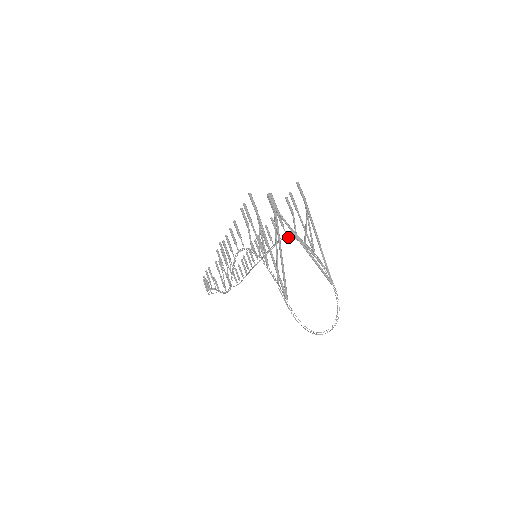
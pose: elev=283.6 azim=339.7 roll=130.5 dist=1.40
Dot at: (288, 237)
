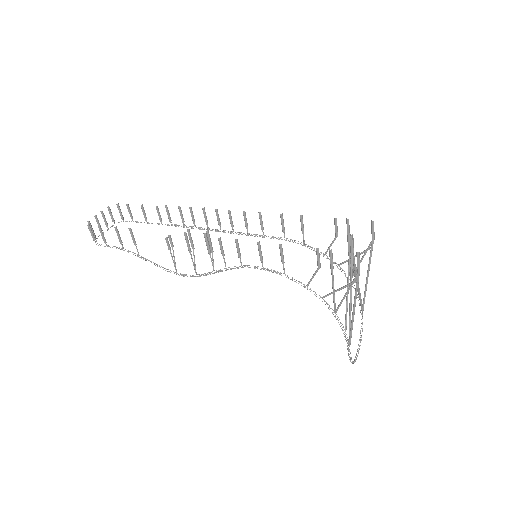
Dot at: (305, 245)
